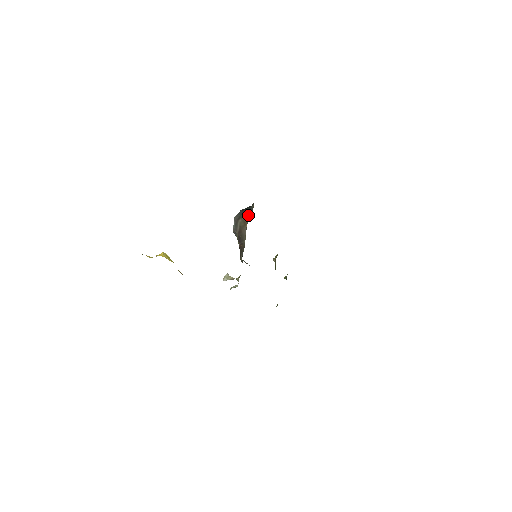
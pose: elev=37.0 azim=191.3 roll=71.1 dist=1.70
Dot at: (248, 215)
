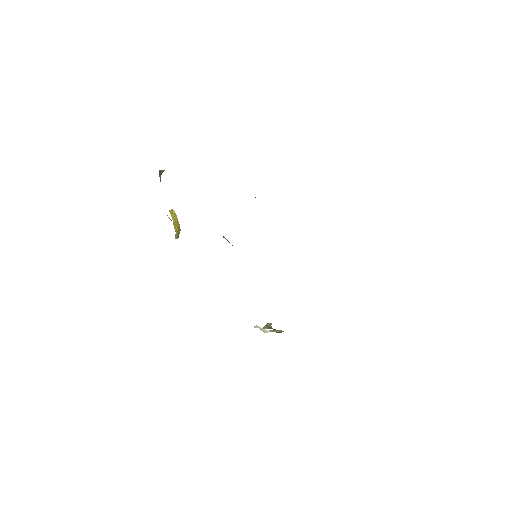
Dot at: occluded
